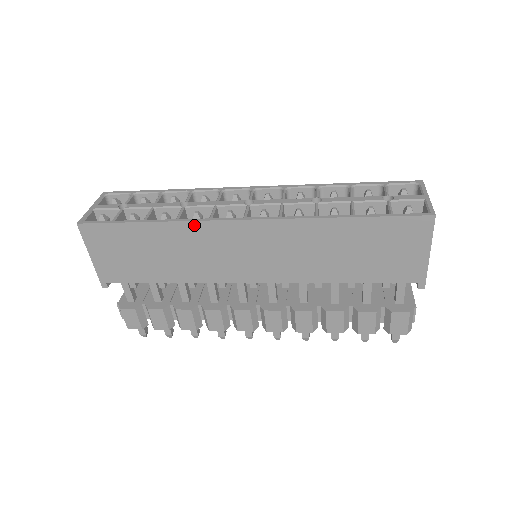
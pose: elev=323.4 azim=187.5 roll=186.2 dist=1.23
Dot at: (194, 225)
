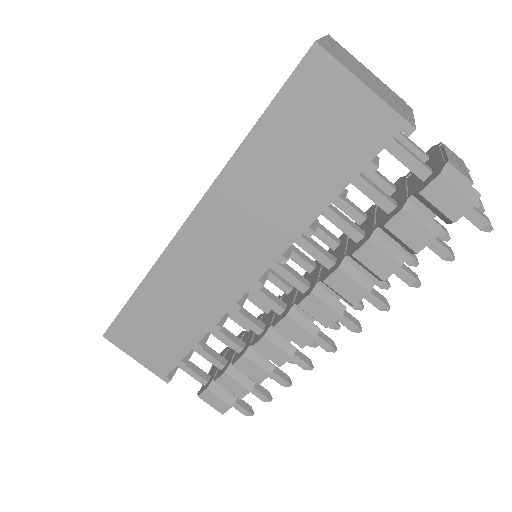
Dot at: (160, 266)
